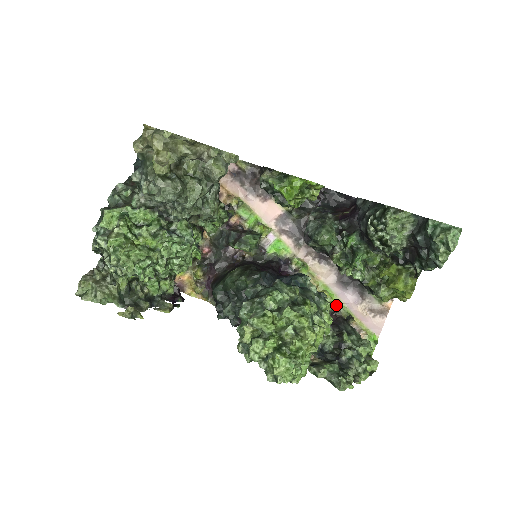
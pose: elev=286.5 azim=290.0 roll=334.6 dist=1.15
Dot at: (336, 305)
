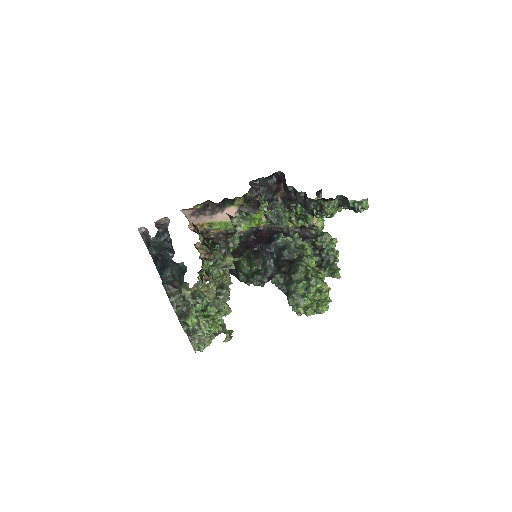
Dot at: occluded
